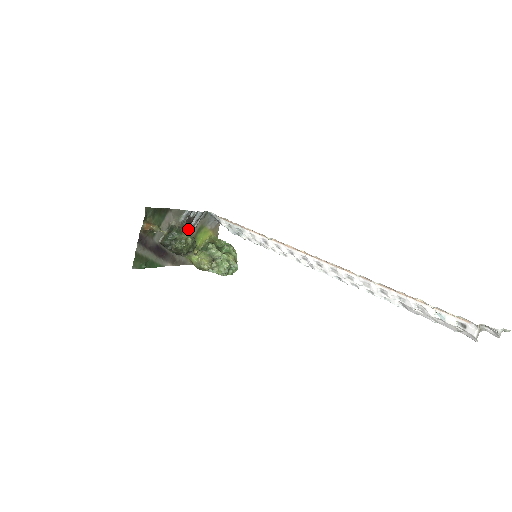
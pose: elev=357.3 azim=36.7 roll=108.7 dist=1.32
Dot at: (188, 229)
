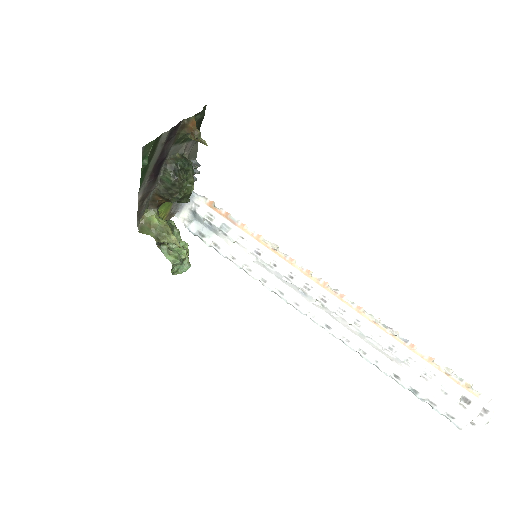
Dot at: occluded
